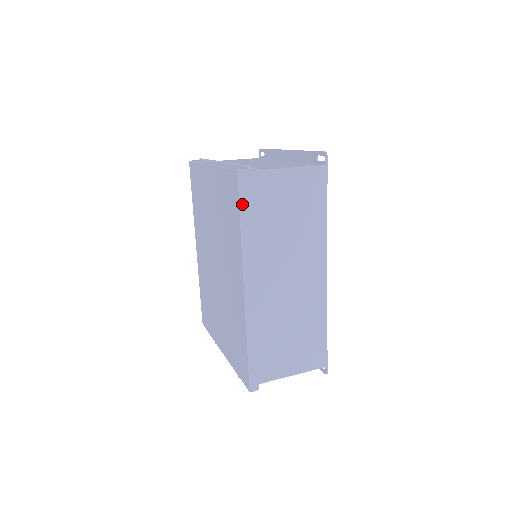
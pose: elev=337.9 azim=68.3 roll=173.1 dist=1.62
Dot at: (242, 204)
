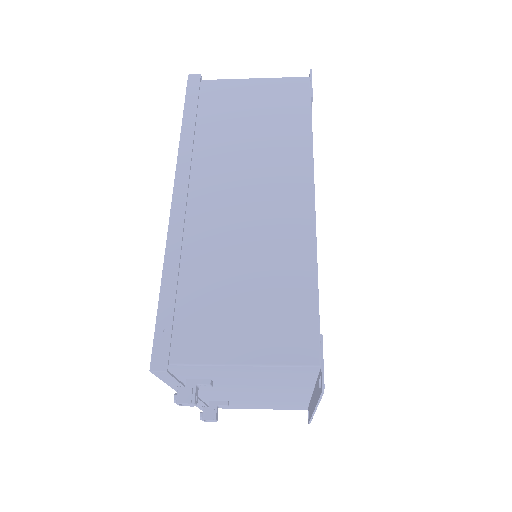
Dot at: (188, 104)
